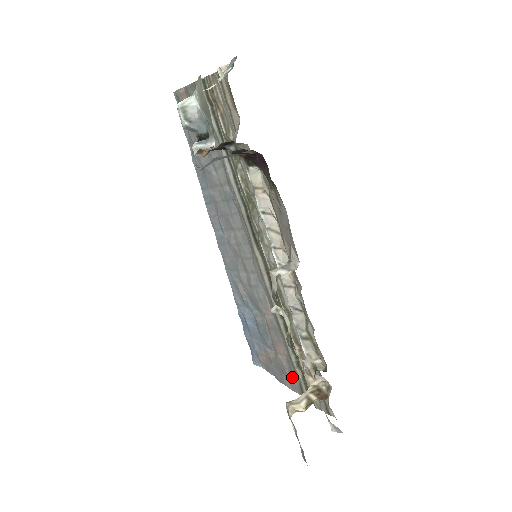
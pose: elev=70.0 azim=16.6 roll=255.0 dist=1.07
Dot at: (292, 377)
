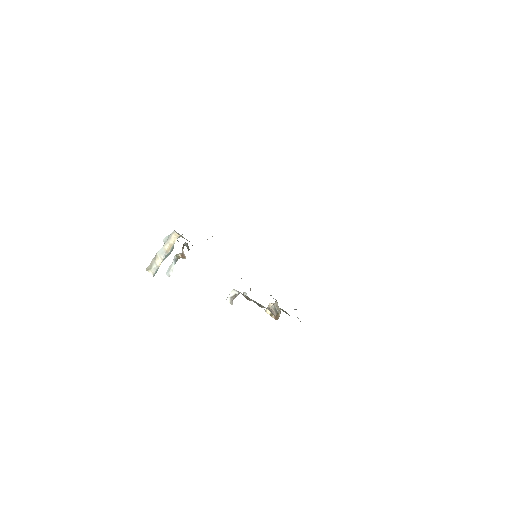
Dot at: occluded
